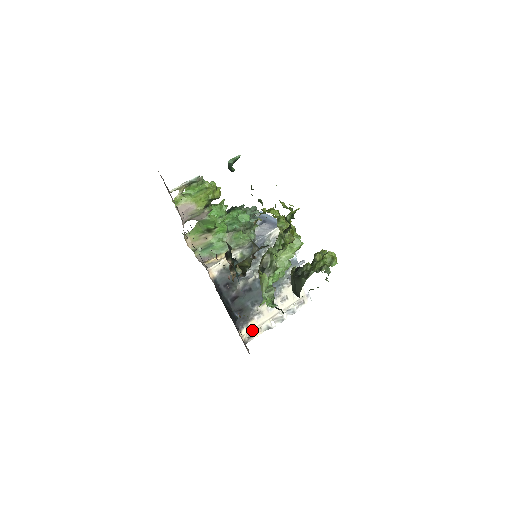
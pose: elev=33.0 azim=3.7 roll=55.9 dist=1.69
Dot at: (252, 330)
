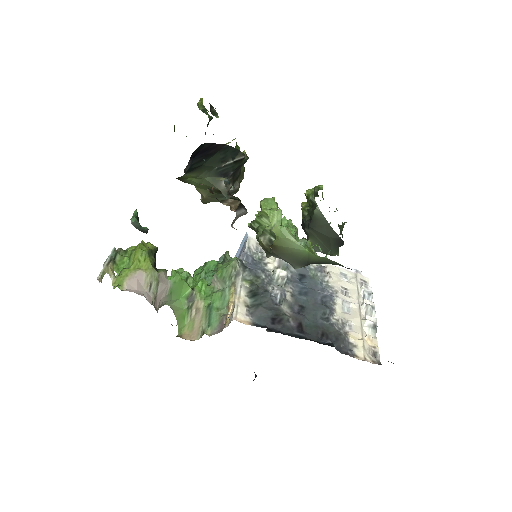
Dot at: (364, 345)
